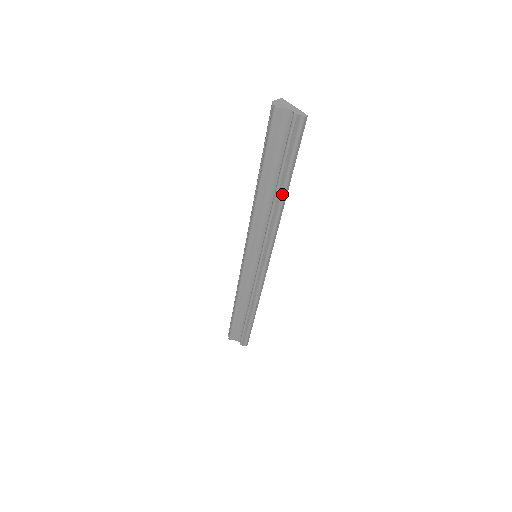
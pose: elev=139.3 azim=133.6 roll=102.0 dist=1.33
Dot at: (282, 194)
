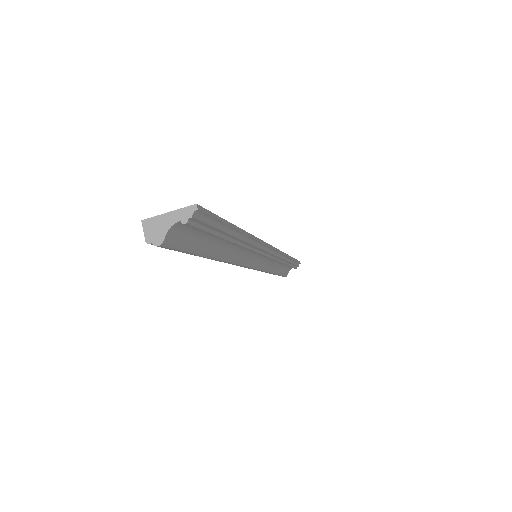
Dot at: (239, 236)
